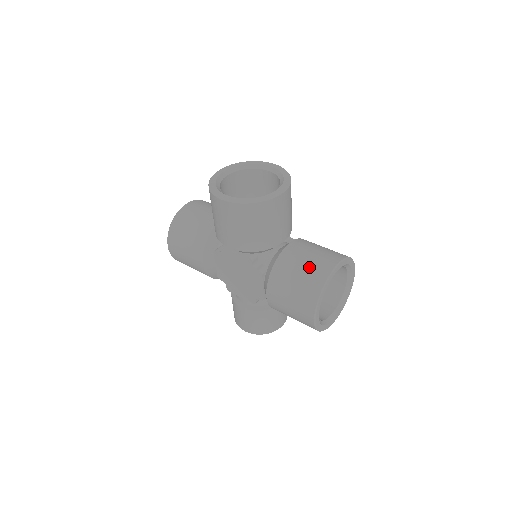
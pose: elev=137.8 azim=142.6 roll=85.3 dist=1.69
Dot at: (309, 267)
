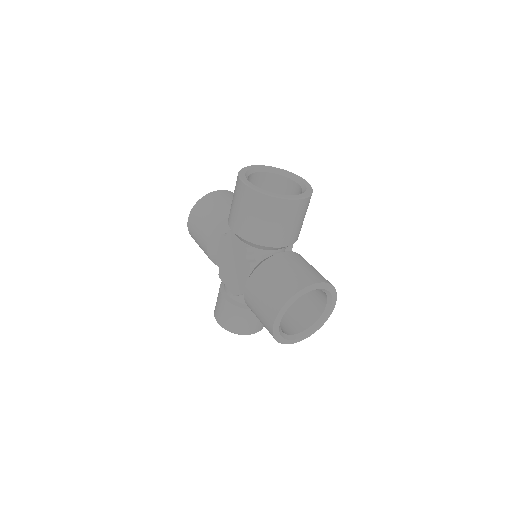
Dot at: (291, 275)
